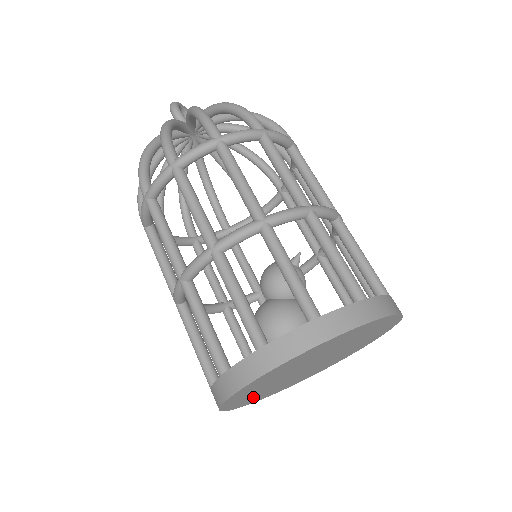
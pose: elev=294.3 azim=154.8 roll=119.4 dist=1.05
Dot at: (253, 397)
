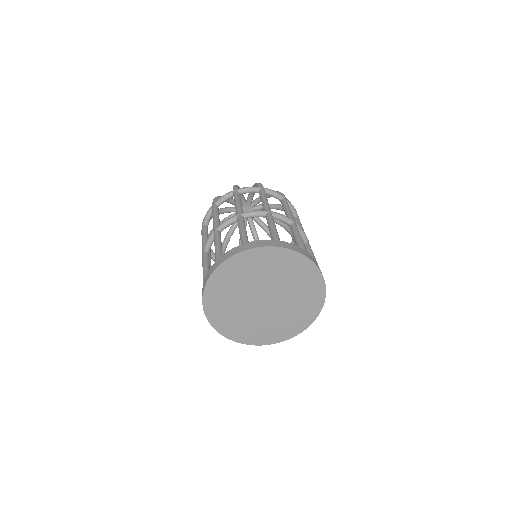
Dot at: (233, 324)
